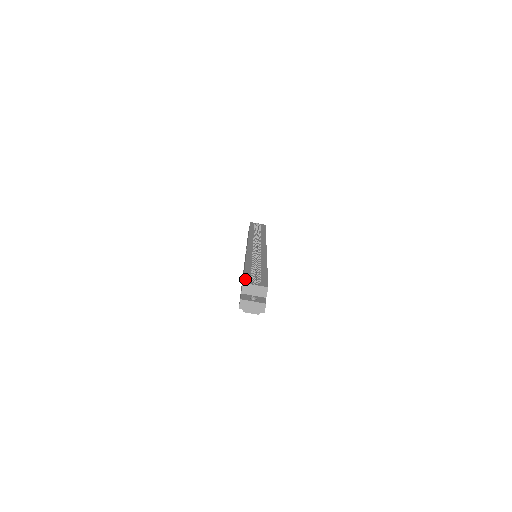
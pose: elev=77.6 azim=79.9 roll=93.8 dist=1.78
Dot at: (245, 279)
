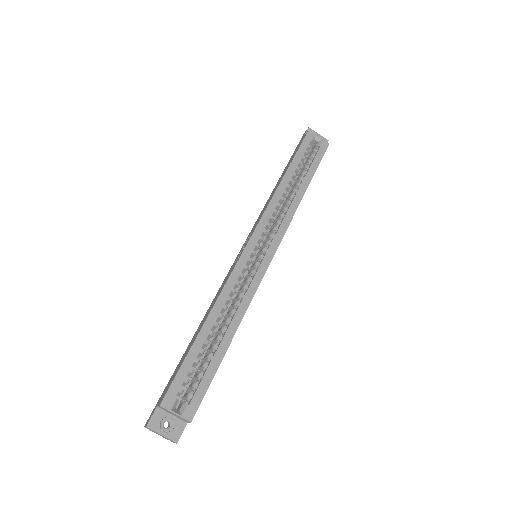
Dot at: (170, 391)
